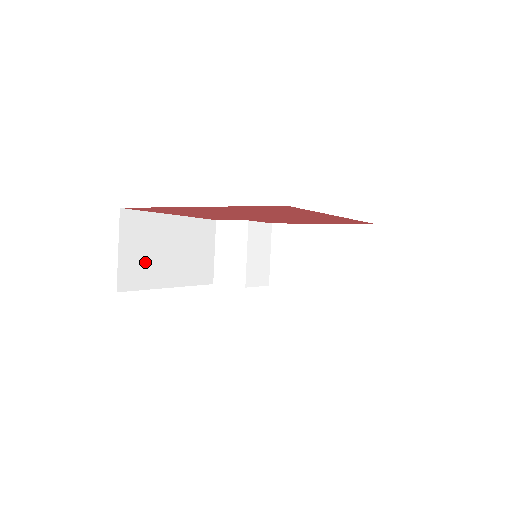
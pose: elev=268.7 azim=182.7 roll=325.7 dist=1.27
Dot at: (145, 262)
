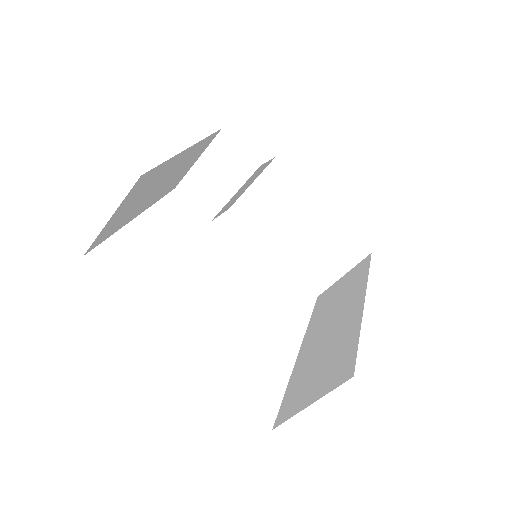
Dot at: (129, 211)
